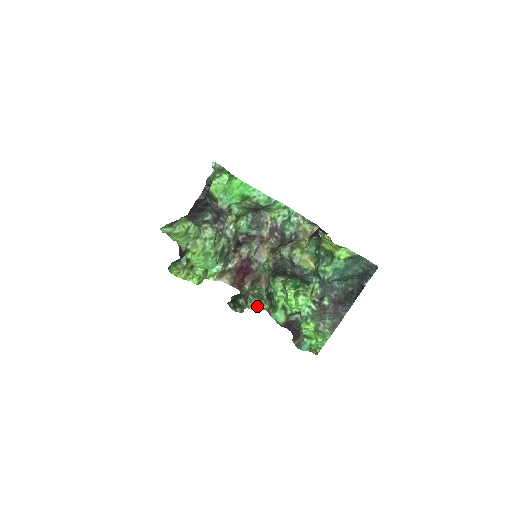
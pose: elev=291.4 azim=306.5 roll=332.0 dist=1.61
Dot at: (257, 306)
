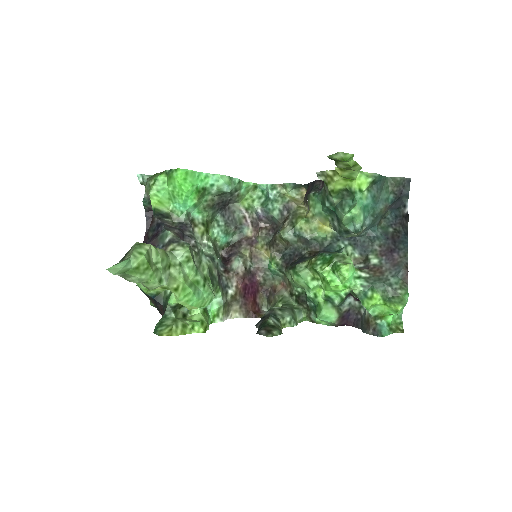
Dot at: (293, 319)
